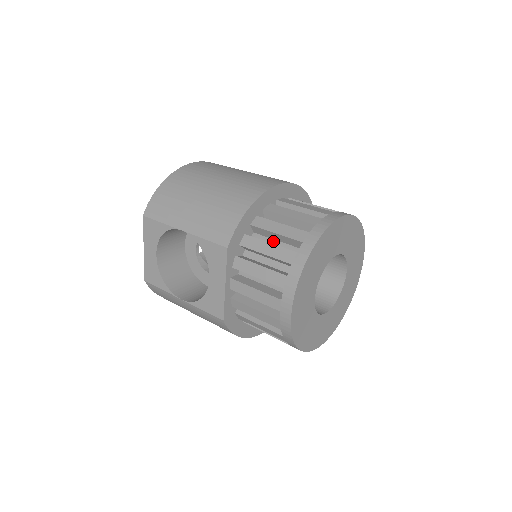
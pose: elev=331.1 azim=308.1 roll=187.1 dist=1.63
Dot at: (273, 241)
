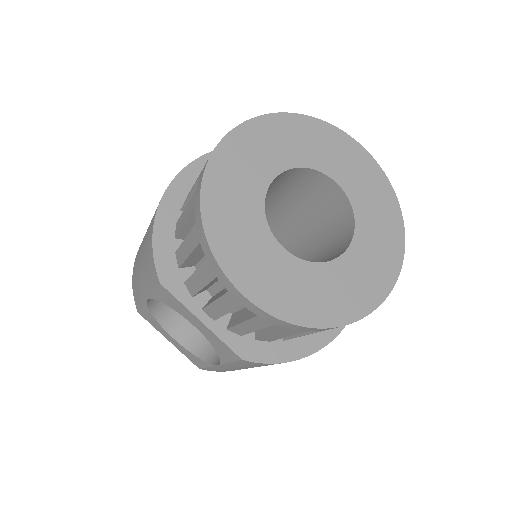
Dot at: occluded
